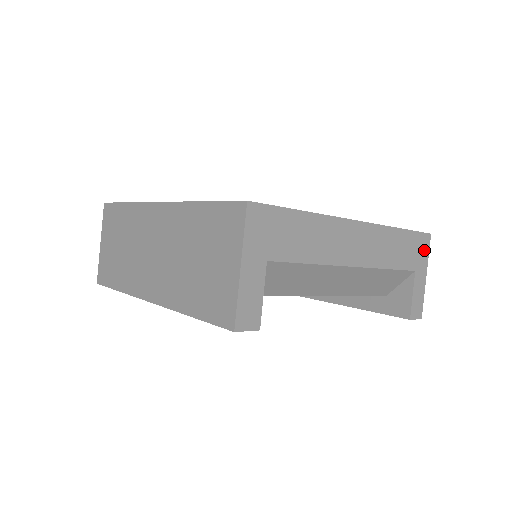
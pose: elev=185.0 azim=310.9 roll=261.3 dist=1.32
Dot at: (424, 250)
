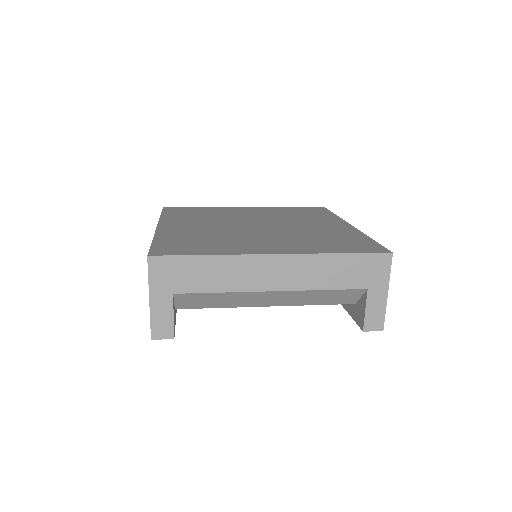
Dot at: (382, 269)
